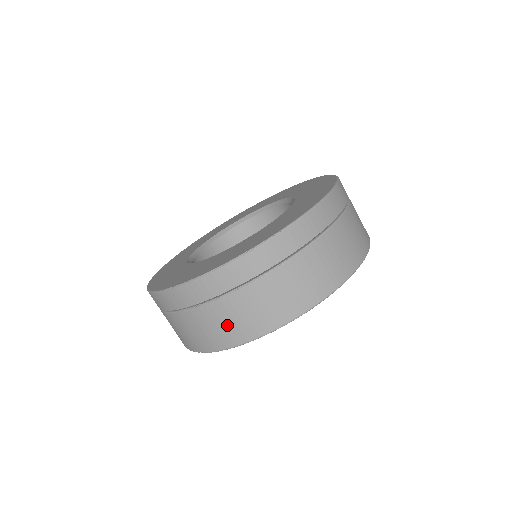
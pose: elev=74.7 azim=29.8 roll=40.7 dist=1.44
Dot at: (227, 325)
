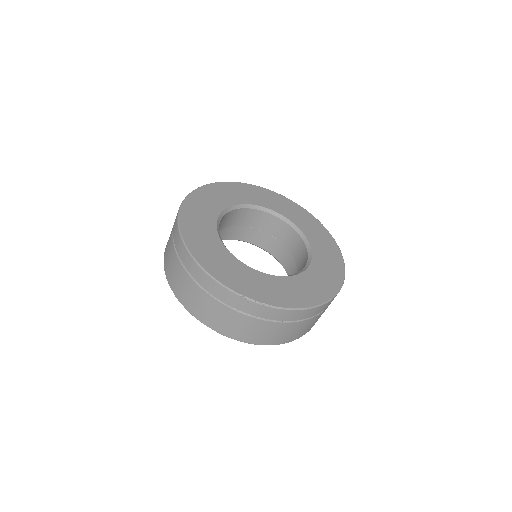
Dot at: (258, 333)
